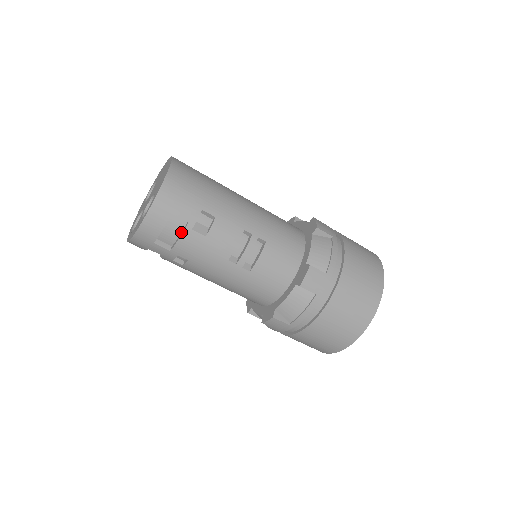
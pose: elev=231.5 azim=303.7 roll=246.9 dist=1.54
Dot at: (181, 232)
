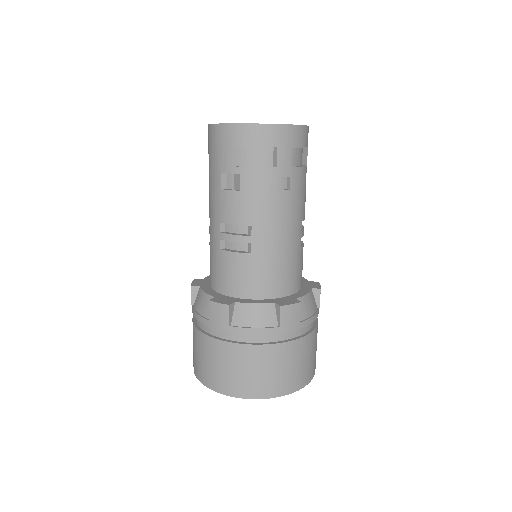
Dot at: (300, 165)
